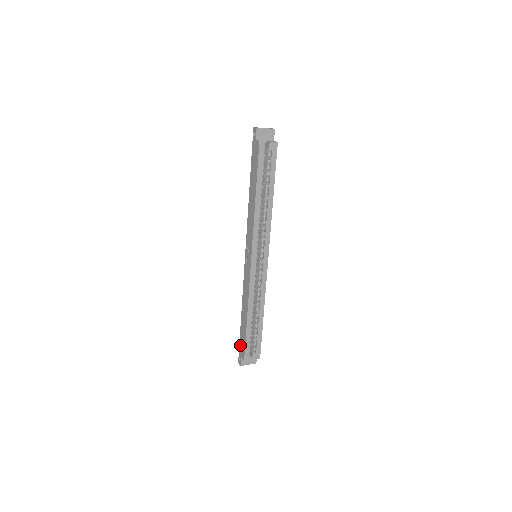
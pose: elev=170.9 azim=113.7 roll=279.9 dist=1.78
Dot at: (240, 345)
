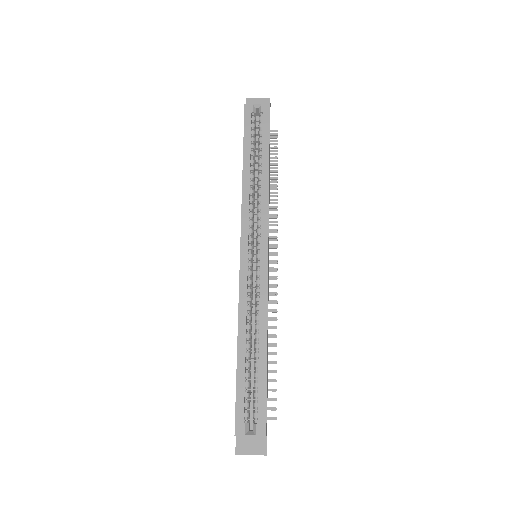
Dot at: occluded
